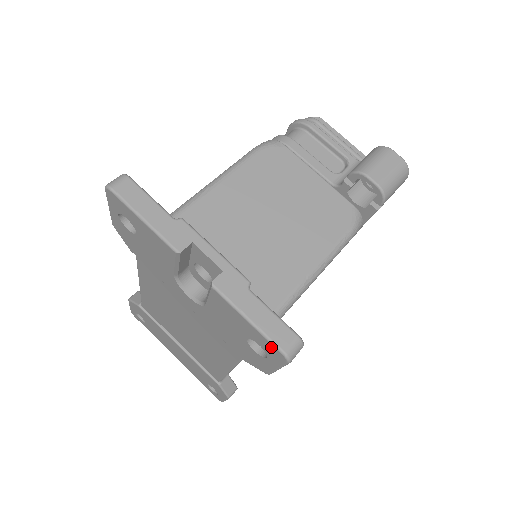
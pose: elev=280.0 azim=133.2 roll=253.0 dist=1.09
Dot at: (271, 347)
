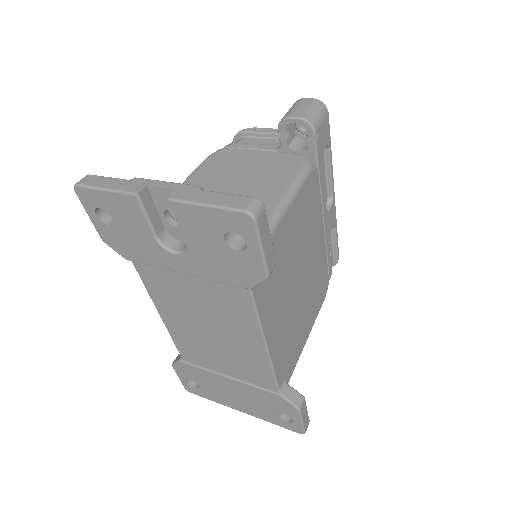
Dot at: (235, 217)
